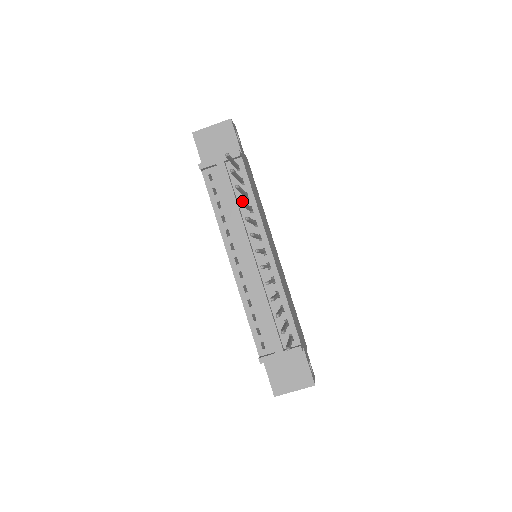
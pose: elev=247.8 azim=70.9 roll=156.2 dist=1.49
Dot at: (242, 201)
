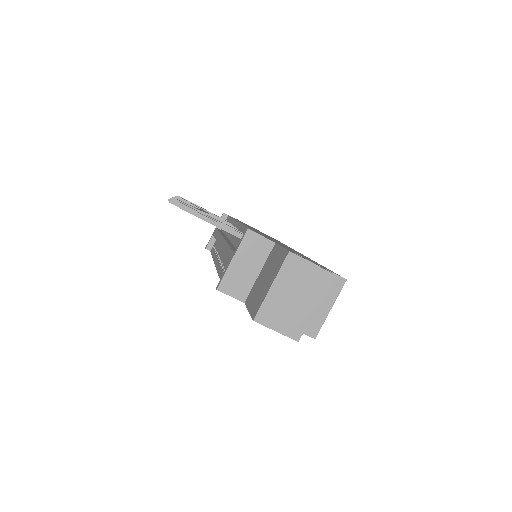
Dot at: occluded
